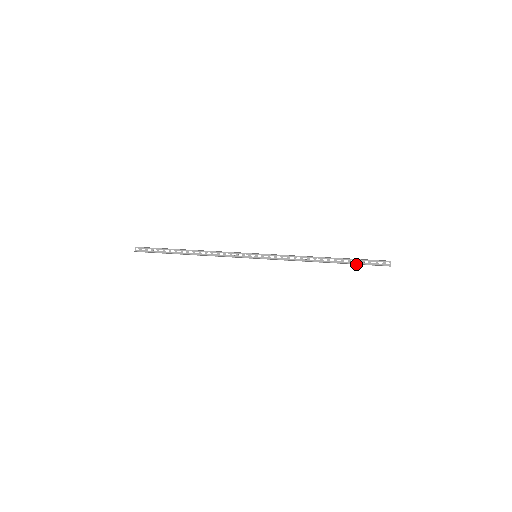
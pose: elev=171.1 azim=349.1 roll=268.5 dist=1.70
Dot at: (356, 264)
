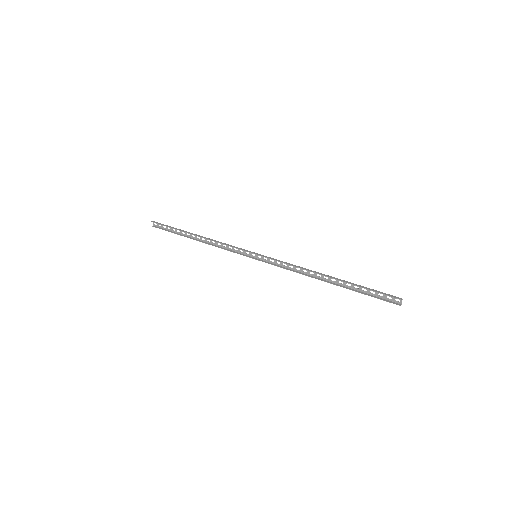
Dot at: (359, 292)
